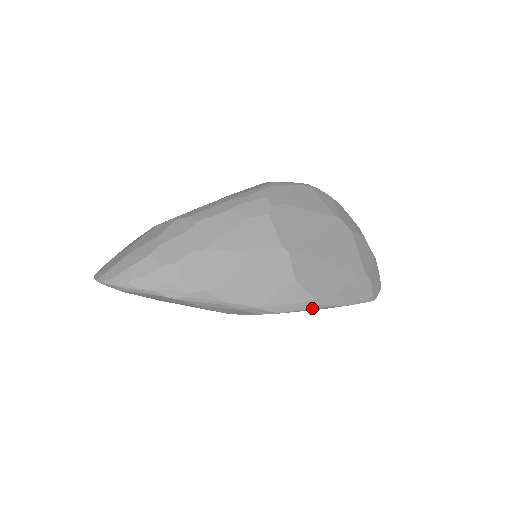
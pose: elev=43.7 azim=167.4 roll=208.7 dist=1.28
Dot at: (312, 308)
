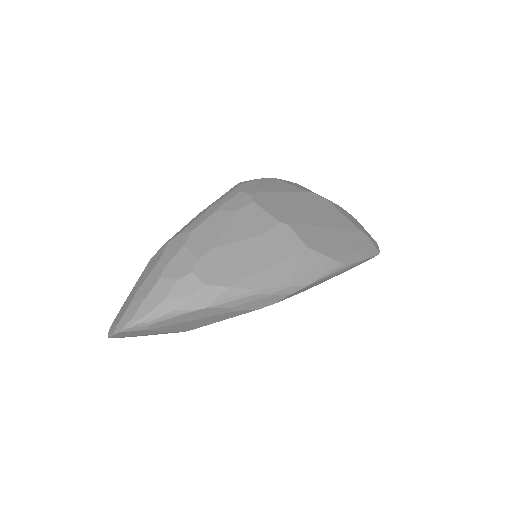
Dot at: (334, 270)
